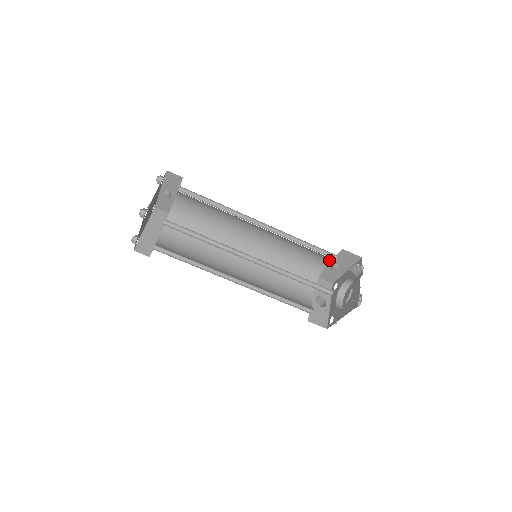
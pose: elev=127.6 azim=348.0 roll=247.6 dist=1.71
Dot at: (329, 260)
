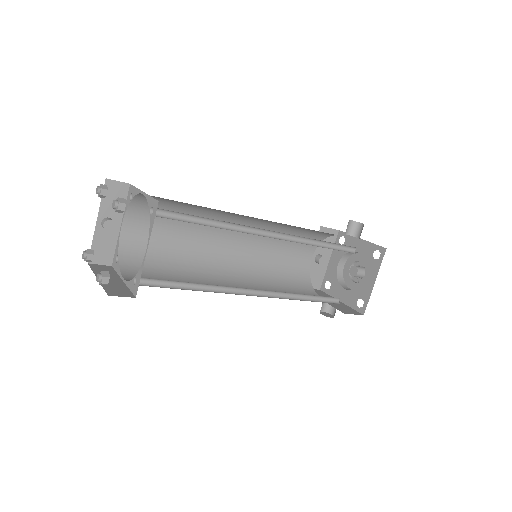
Dot at: (312, 249)
